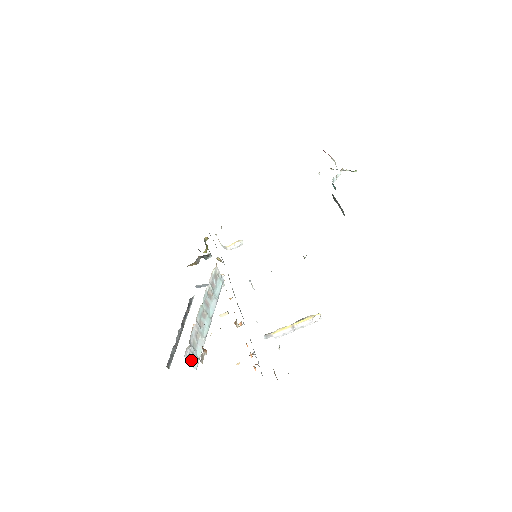
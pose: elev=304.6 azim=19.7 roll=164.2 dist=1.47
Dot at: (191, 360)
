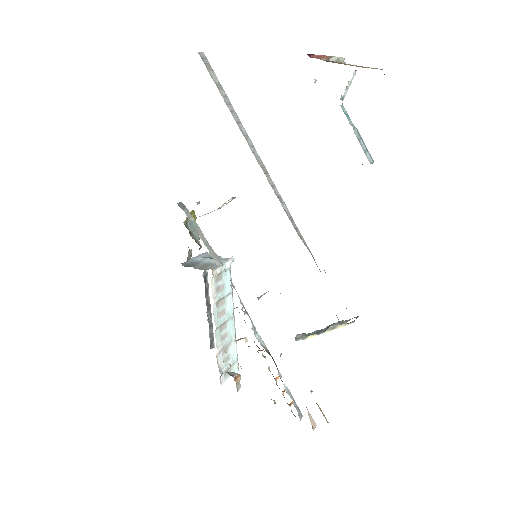
Dot at: occluded
